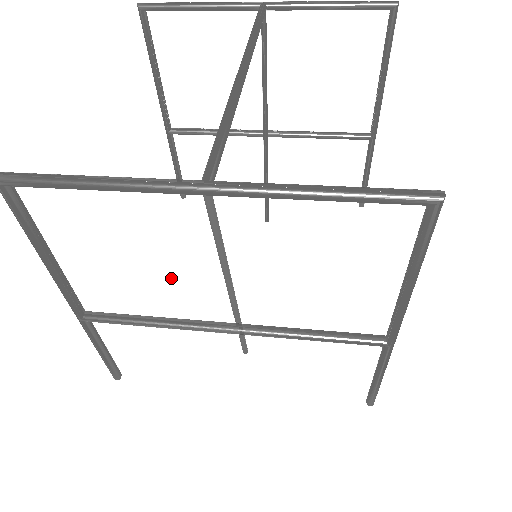
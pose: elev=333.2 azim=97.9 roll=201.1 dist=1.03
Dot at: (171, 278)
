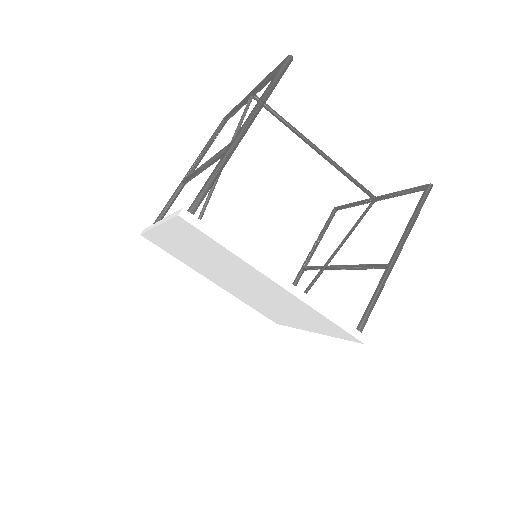
Dot at: occluded
